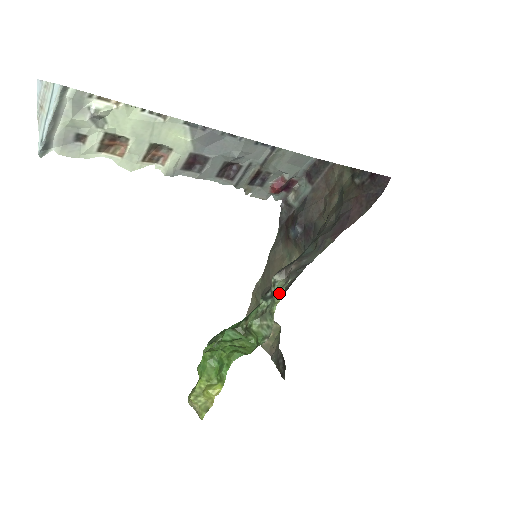
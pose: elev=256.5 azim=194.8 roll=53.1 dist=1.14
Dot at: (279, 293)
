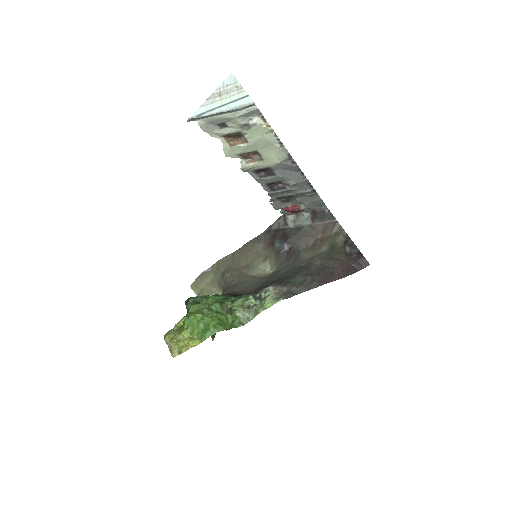
Dot at: (269, 302)
